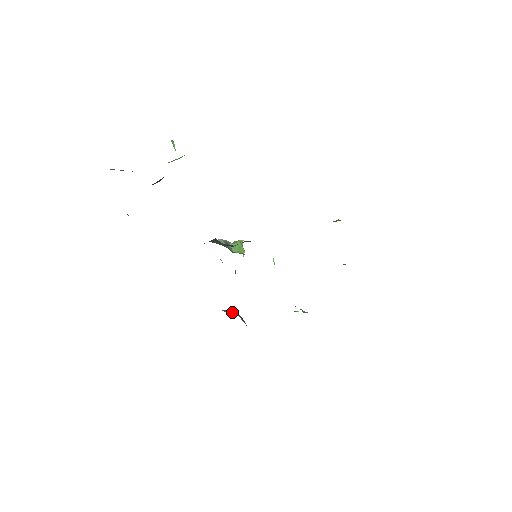
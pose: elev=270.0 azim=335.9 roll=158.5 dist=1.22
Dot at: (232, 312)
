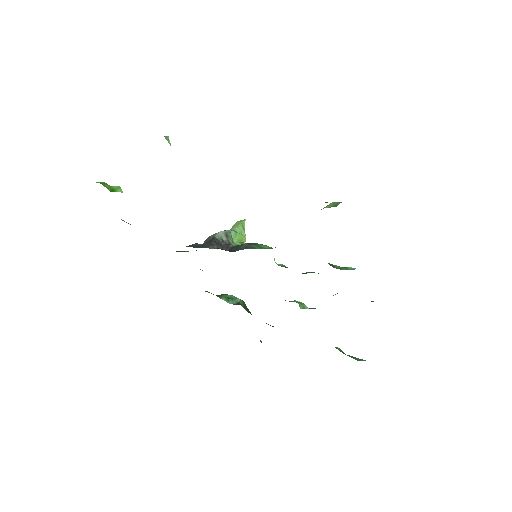
Dot at: (233, 296)
